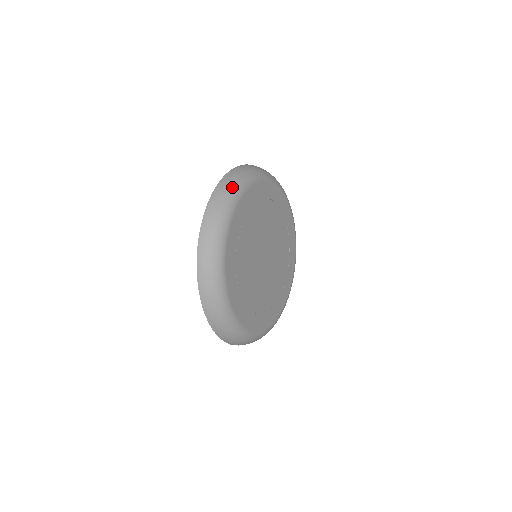
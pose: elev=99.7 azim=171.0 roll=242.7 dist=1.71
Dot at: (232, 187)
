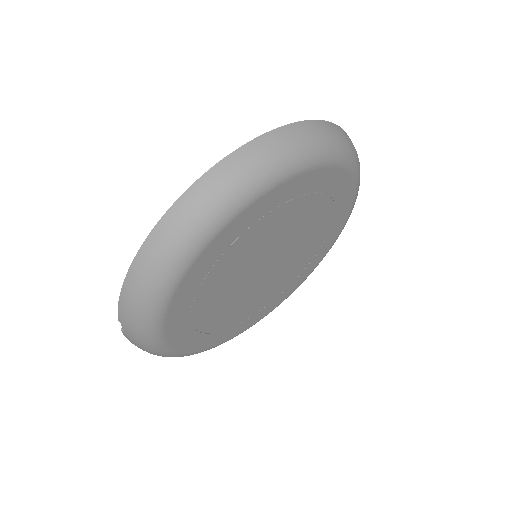
Dot at: (343, 143)
